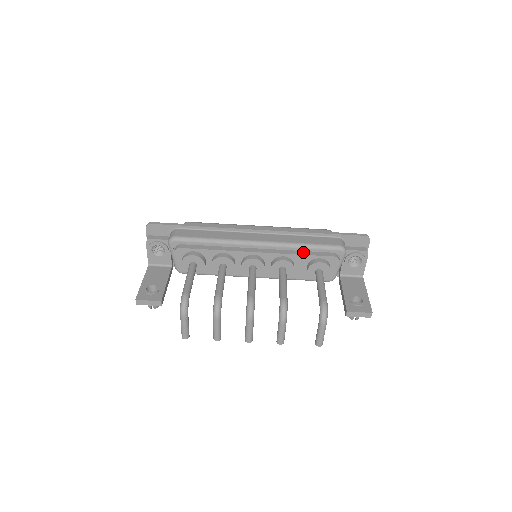
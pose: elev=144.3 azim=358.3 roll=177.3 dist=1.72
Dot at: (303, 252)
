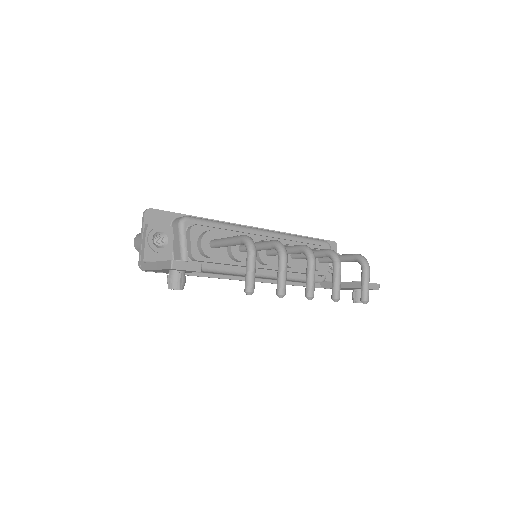
Dot at: (302, 243)
